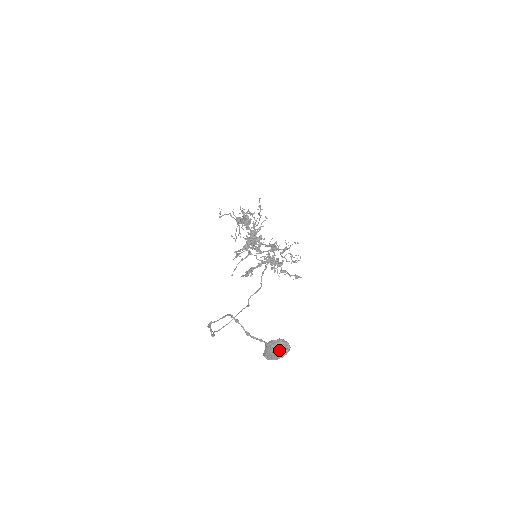
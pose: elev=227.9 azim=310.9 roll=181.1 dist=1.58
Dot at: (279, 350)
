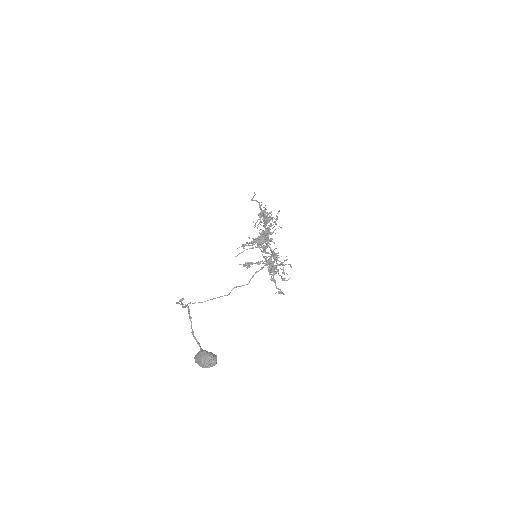
Dot at: (205, 362)
